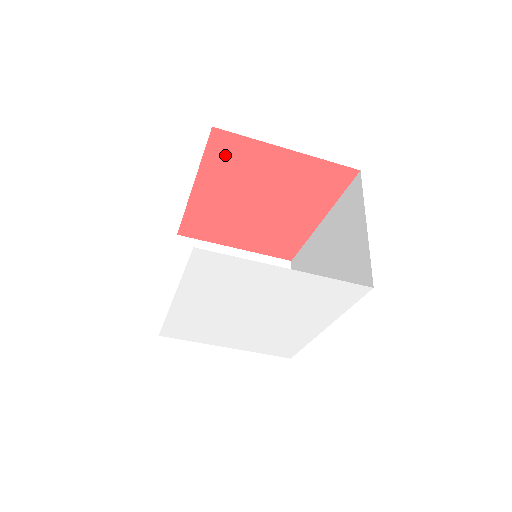
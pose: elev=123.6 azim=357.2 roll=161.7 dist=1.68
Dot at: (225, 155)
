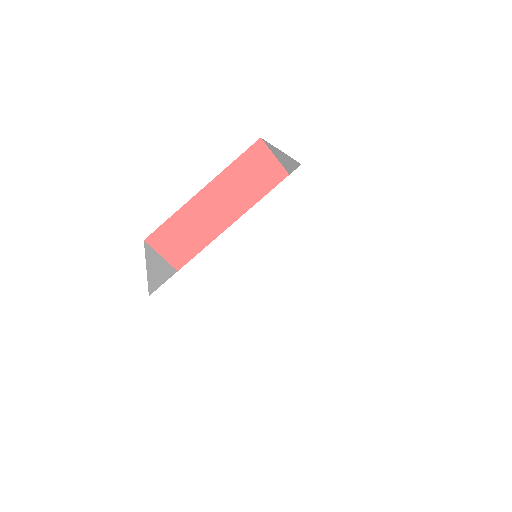
Dot at: (252, 168)
